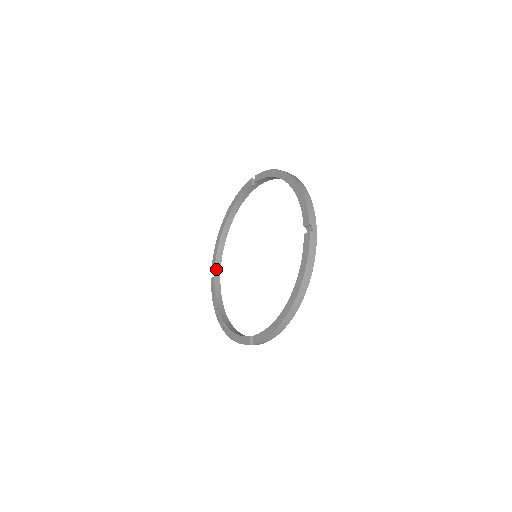
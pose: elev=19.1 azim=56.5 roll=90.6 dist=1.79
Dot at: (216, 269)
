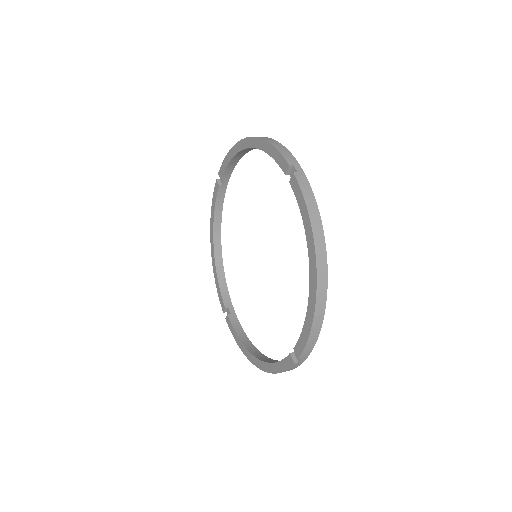
Dot at: (226, 305)
